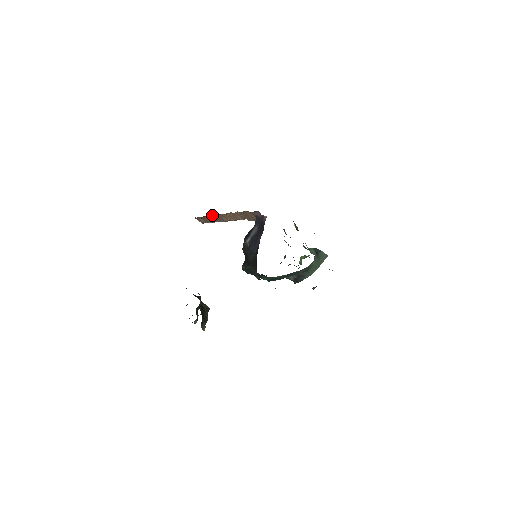
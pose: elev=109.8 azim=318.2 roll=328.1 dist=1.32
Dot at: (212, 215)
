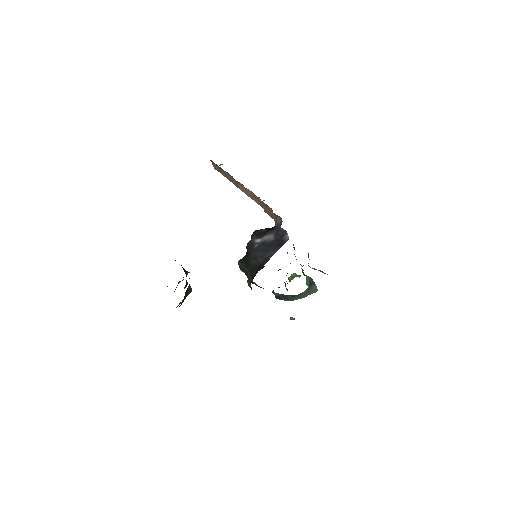
Dot at: occluded
